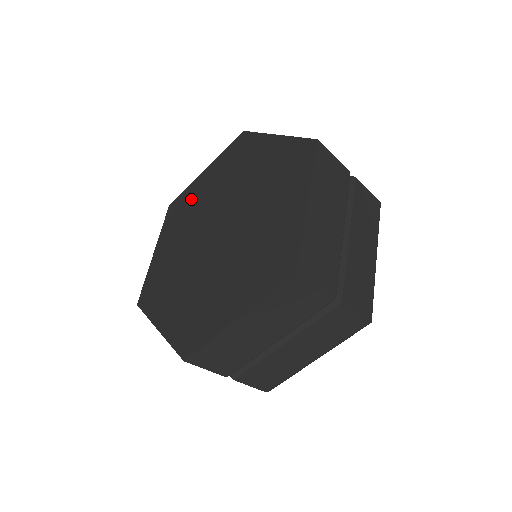
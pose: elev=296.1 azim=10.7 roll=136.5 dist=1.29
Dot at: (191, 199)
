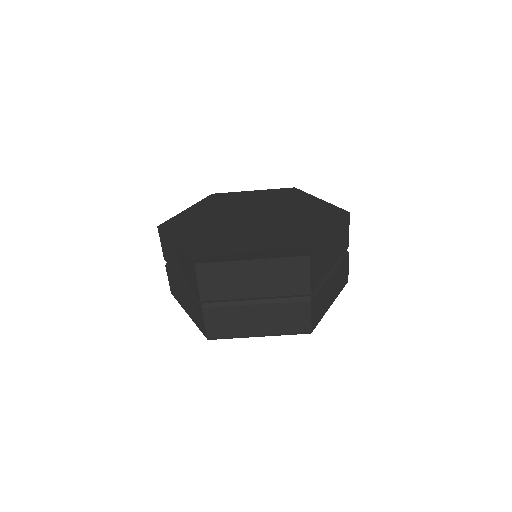
Dot at: (235, 198)
